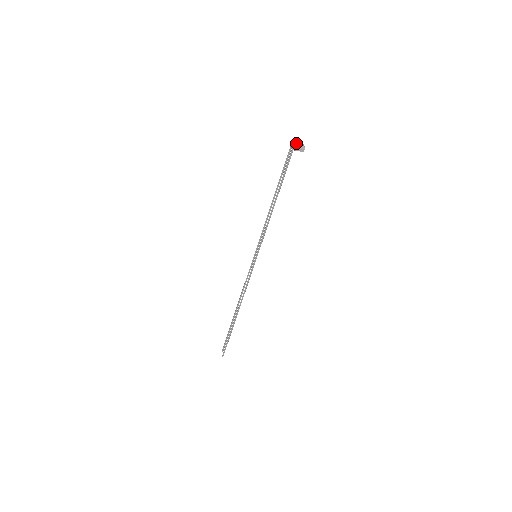
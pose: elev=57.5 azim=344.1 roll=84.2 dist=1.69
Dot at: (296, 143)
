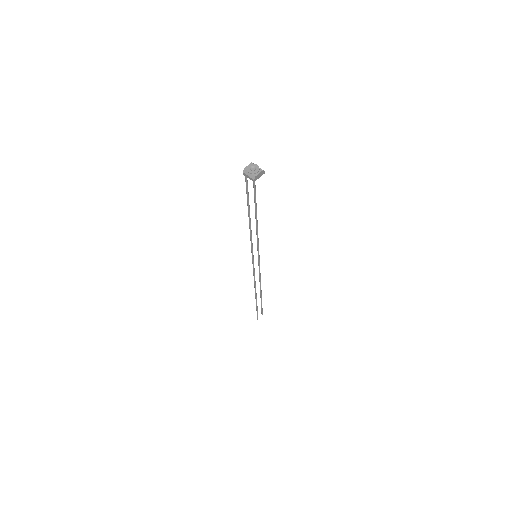
Dot at: (248, 169)
